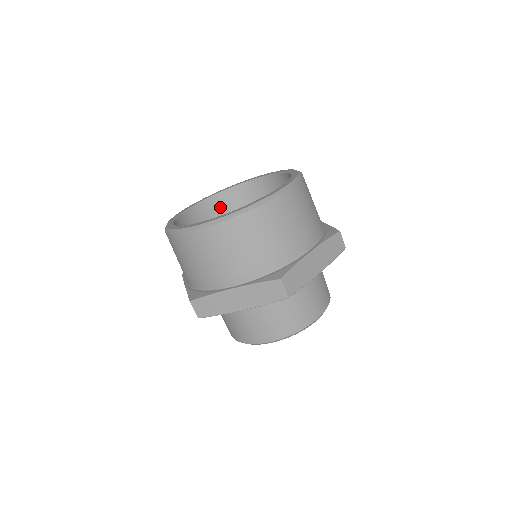
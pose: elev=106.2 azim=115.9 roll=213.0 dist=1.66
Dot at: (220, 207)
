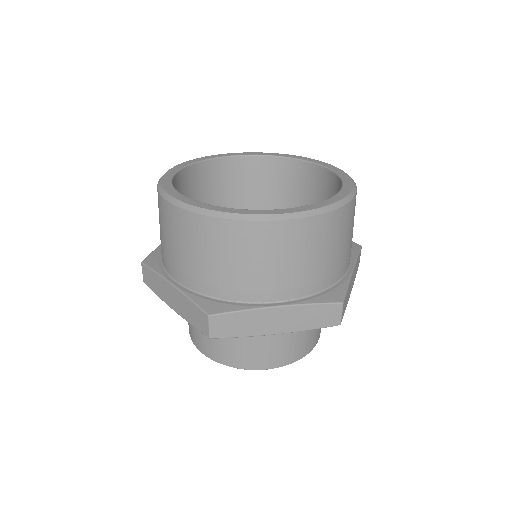
Dot at: (271, 173)
